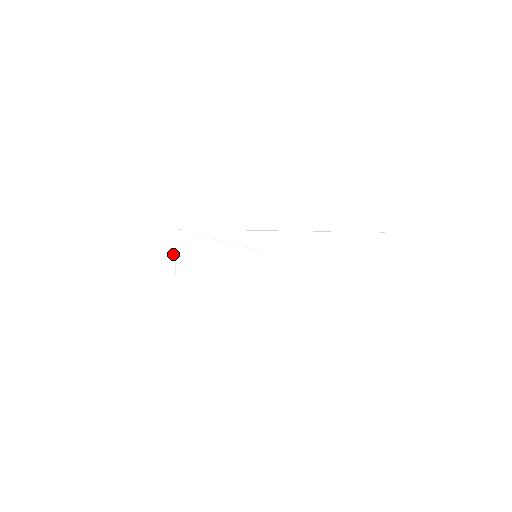
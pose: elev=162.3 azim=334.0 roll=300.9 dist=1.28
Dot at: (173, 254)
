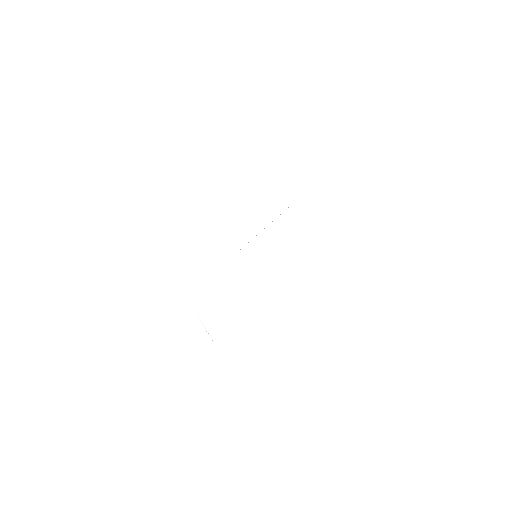
Dot at: (200, 307)
